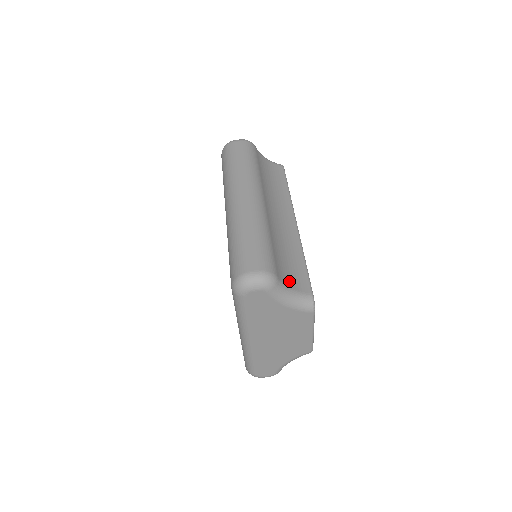
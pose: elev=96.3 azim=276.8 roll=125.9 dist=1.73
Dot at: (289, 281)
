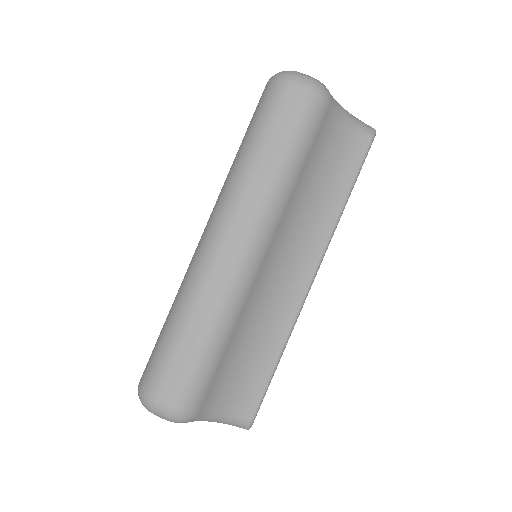
Dot at: (226, 400)
